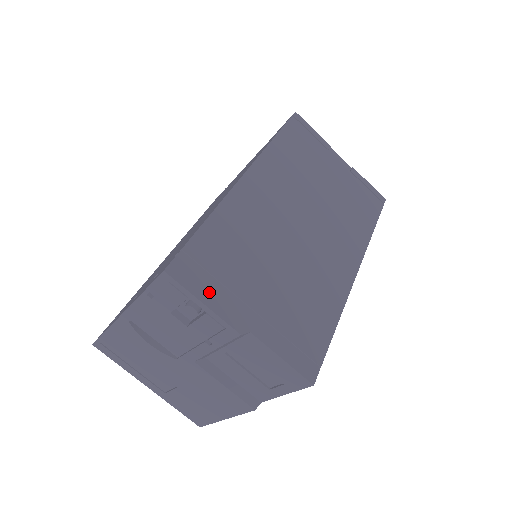
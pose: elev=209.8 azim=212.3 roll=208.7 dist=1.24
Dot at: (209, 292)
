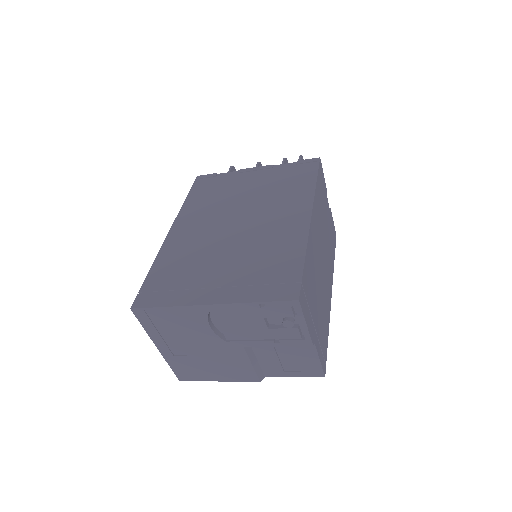
Dot at: (307, 315)
